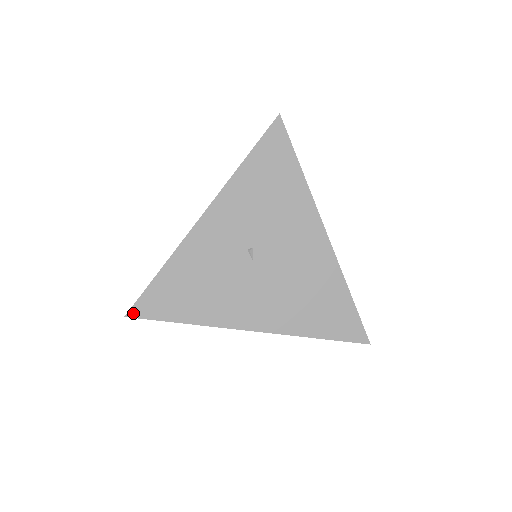
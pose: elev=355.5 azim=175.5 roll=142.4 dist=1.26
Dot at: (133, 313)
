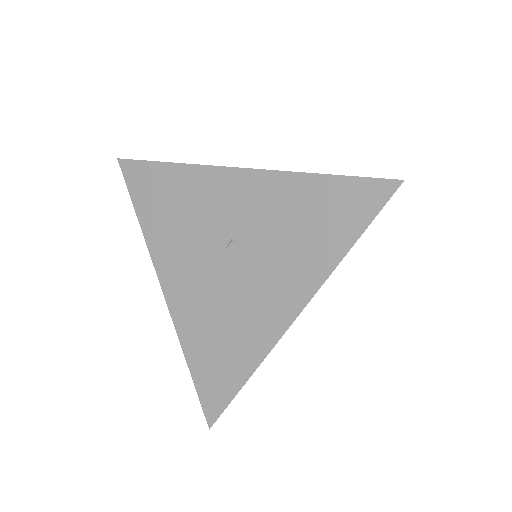
Dot at: (124, 164)
